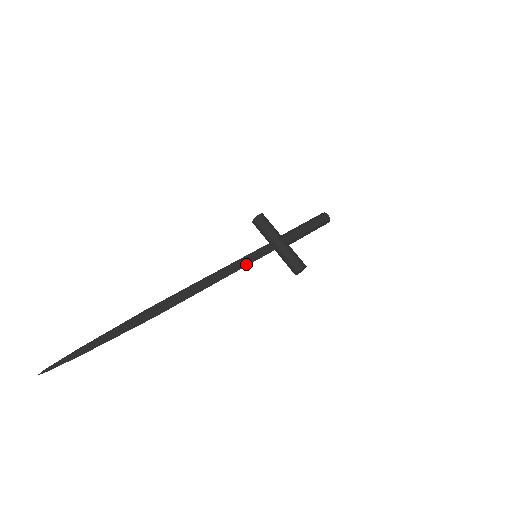
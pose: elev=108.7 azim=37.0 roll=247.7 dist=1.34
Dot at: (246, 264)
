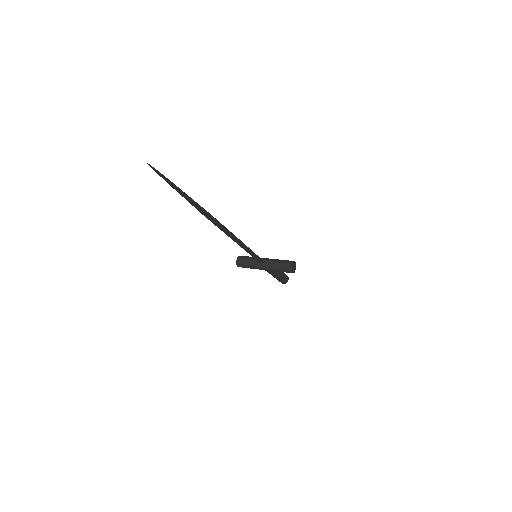
Dot at: (253, 252)
